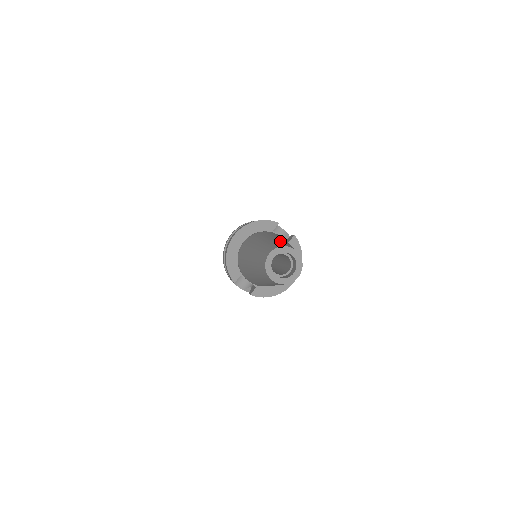
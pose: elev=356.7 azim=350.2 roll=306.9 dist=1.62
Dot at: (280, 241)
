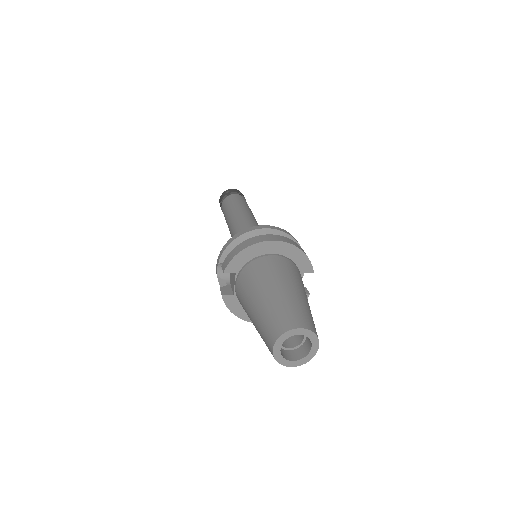
Dot at: occluded
